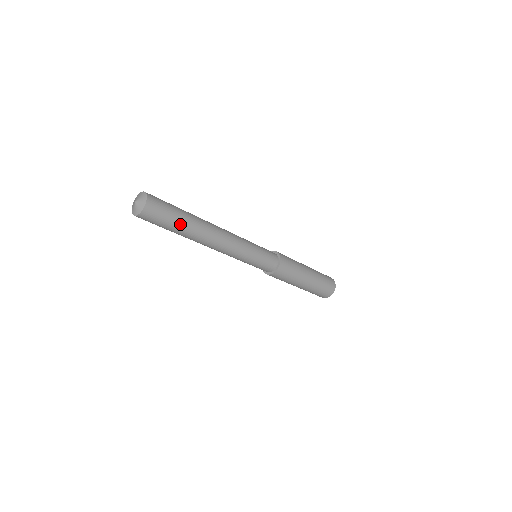
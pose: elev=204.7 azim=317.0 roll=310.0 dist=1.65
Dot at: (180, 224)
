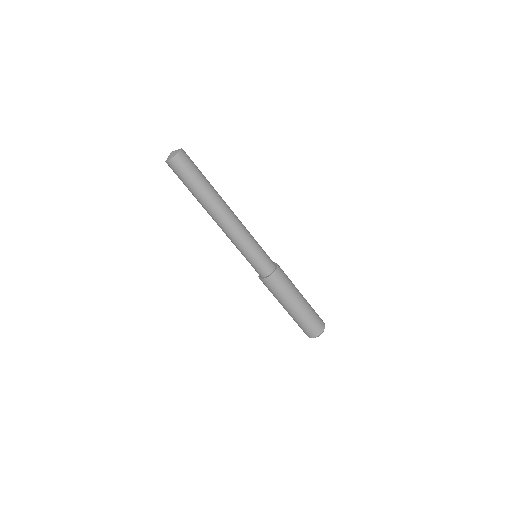
Dot at: (203, 181)
